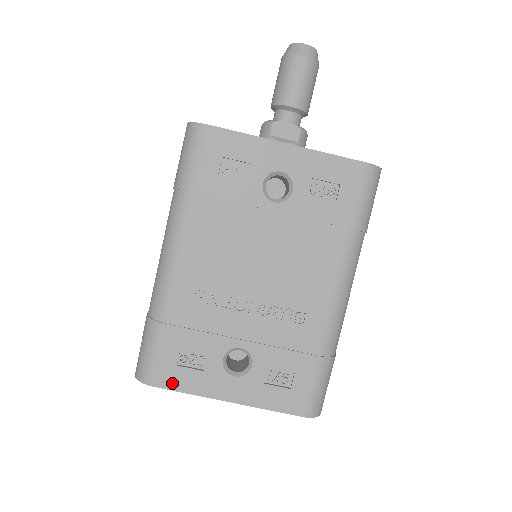
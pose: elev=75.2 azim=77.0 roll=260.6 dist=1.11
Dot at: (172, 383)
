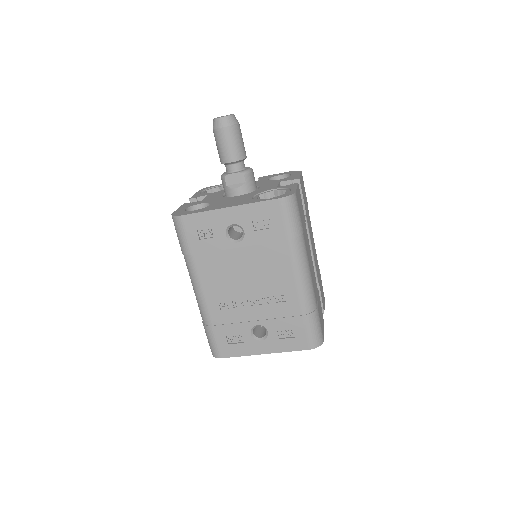
Dot at: (230, 354)
